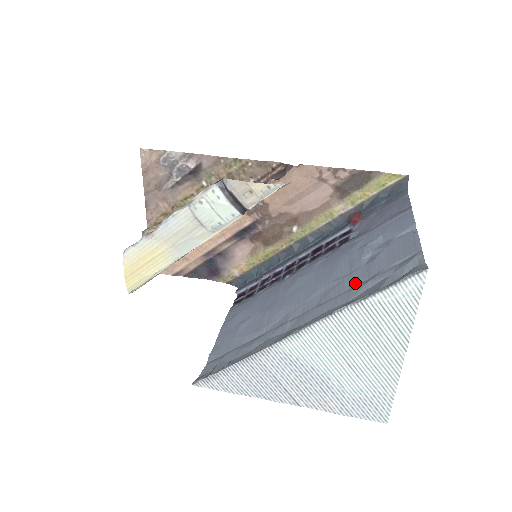
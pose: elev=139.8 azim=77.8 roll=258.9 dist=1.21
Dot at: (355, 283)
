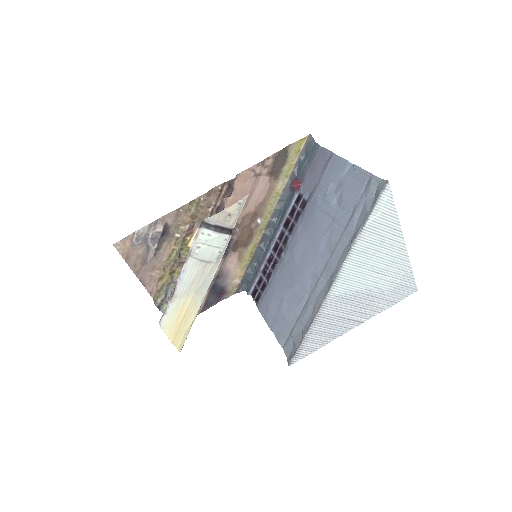
Dot at: (345, 222)
